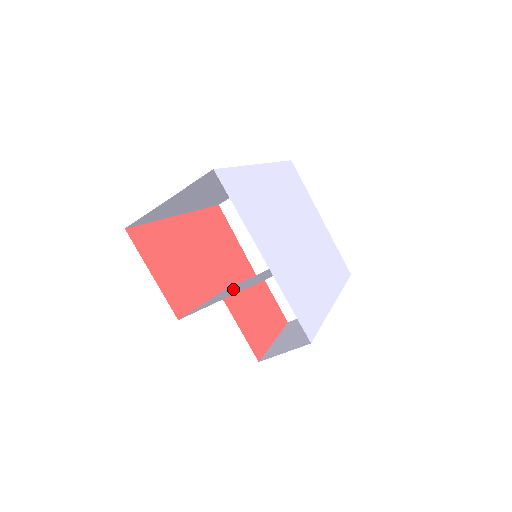
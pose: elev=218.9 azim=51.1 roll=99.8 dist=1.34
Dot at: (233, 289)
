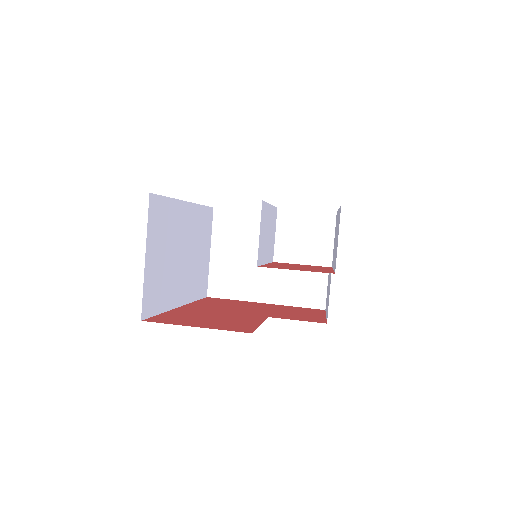
Dot at: occluded
